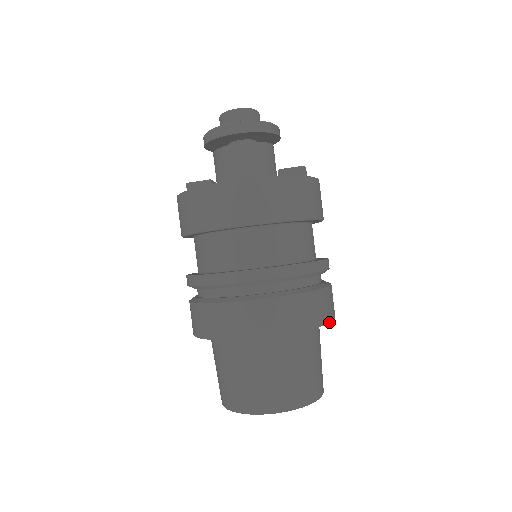
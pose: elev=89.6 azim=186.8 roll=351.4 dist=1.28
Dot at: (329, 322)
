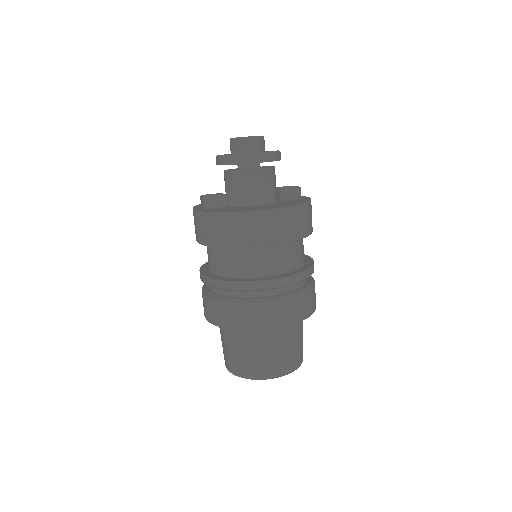
Dot at: occluded
